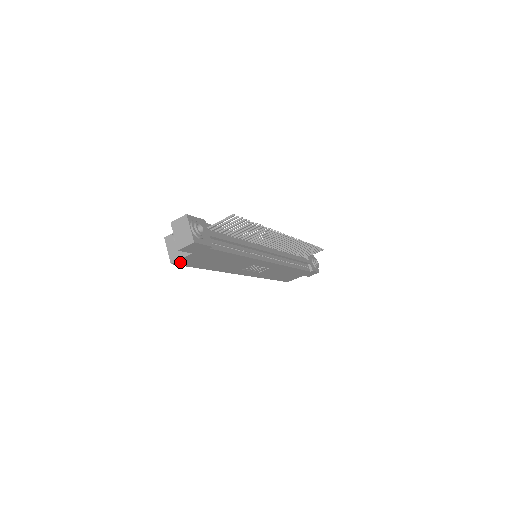
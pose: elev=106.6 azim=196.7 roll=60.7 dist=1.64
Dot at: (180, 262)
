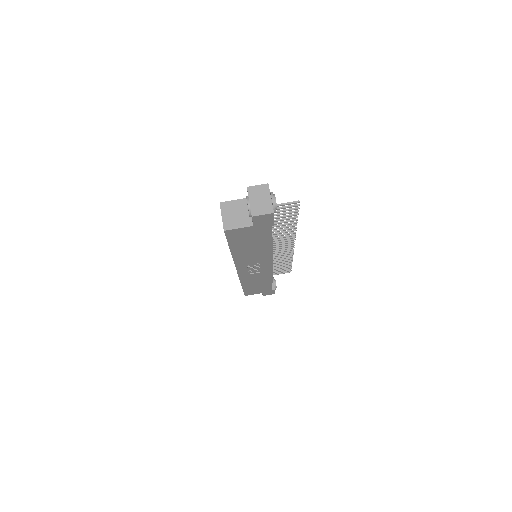
Dot at: (231, 232)
